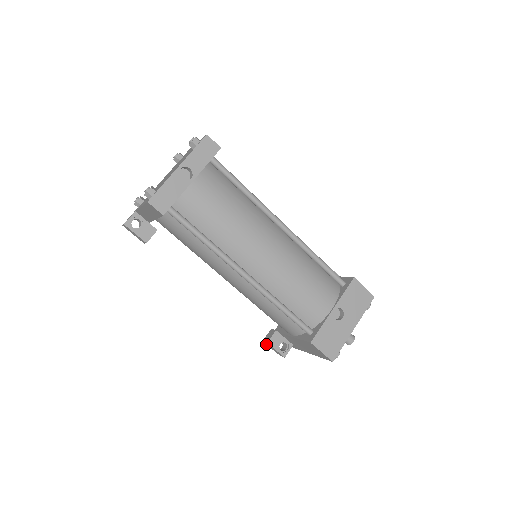
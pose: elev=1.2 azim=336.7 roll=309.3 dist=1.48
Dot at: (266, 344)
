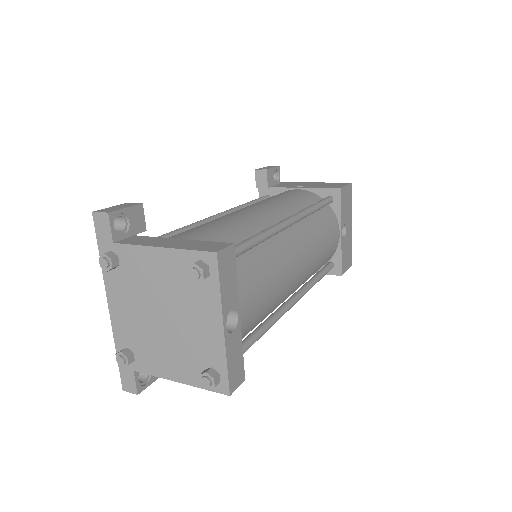
Dot at: occluded
